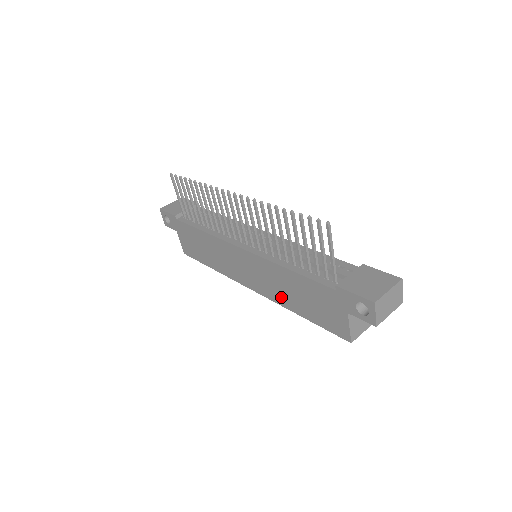
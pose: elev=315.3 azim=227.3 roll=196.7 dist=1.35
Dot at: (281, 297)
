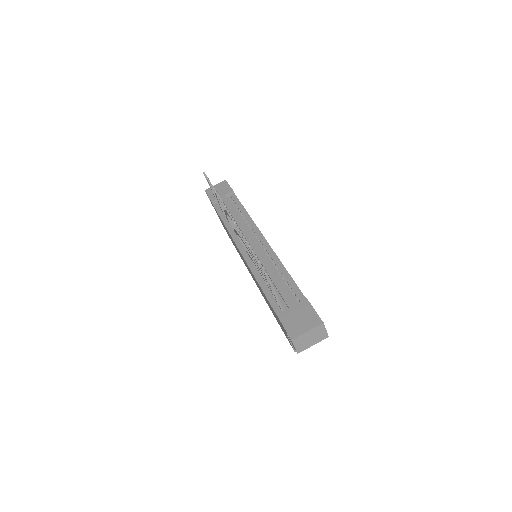
Dot at: occluded
